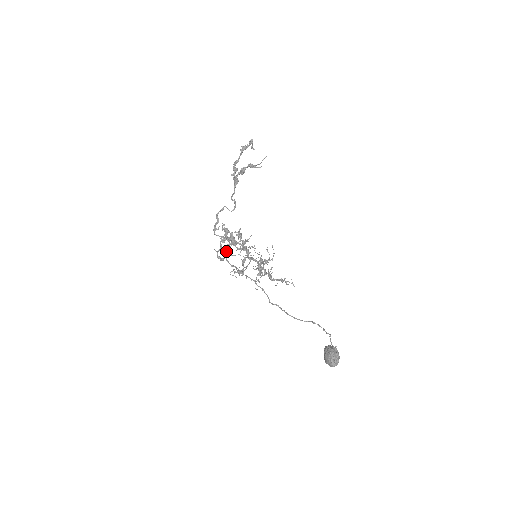
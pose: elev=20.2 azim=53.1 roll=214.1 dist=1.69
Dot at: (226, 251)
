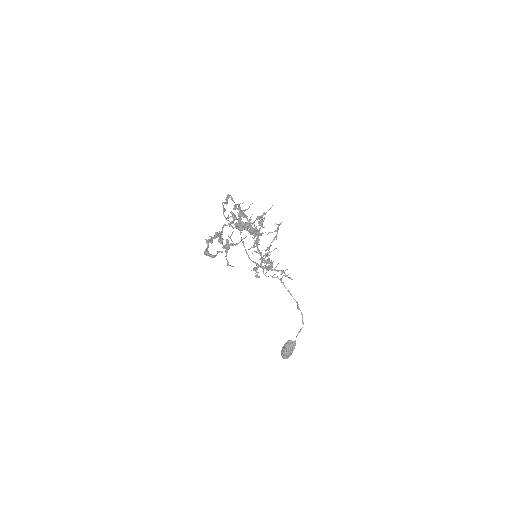
Dot at: (236, 225)
